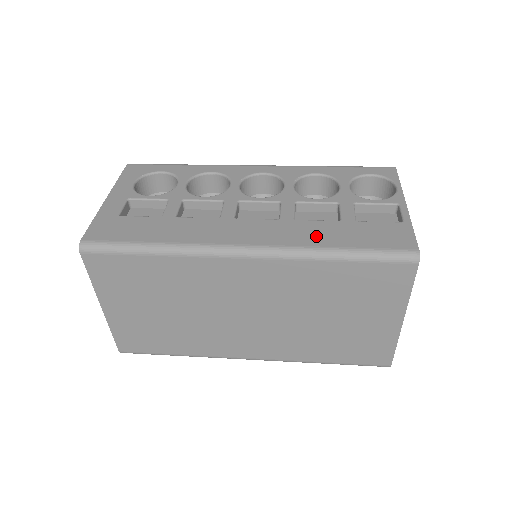
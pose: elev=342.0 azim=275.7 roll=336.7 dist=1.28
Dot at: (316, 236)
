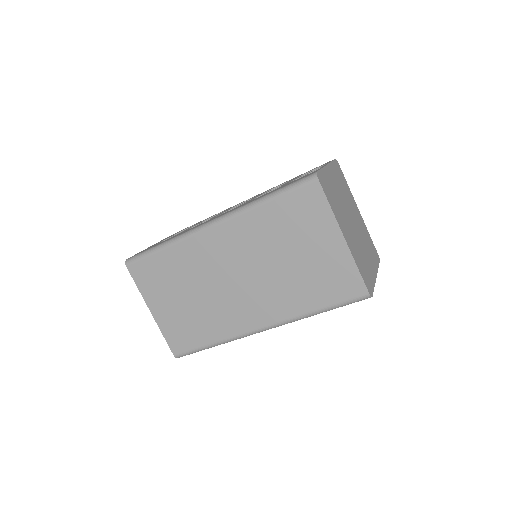
Dot at: (257, 198)
